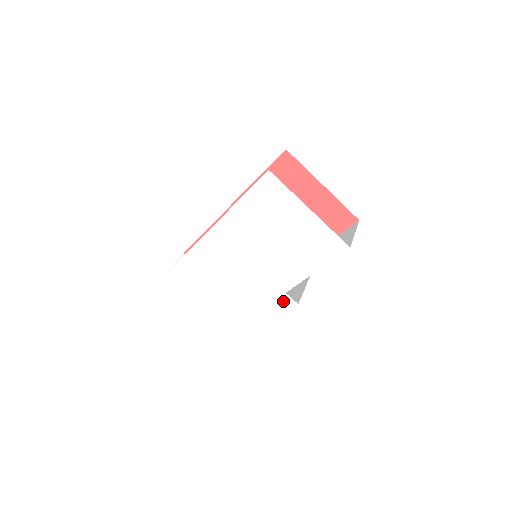
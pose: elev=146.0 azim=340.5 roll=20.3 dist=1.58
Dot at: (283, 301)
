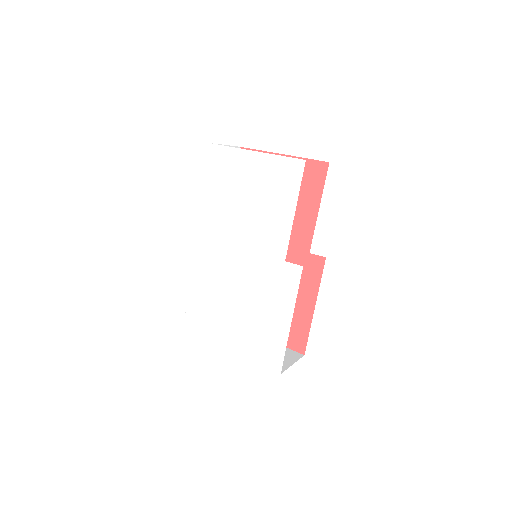
Dot at: (288, 274)
